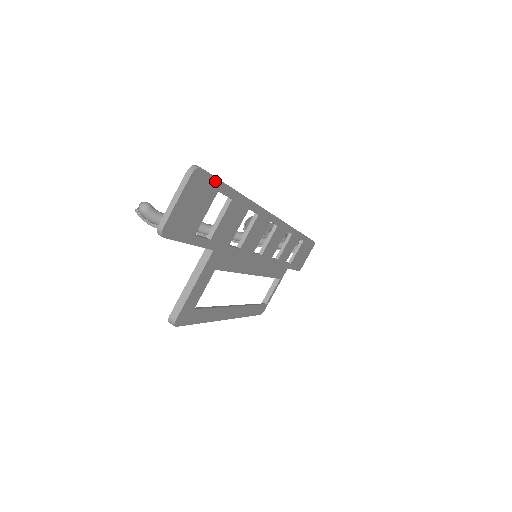
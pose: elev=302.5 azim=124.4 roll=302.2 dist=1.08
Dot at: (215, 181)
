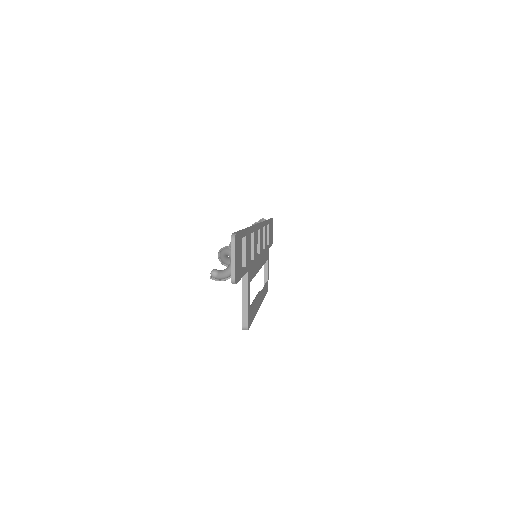
Dot at: (240, 234)
